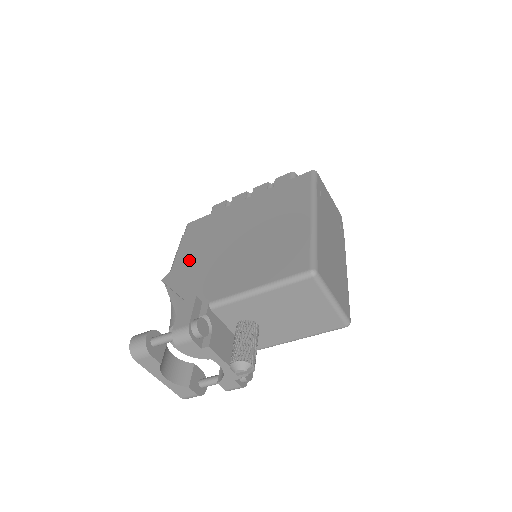
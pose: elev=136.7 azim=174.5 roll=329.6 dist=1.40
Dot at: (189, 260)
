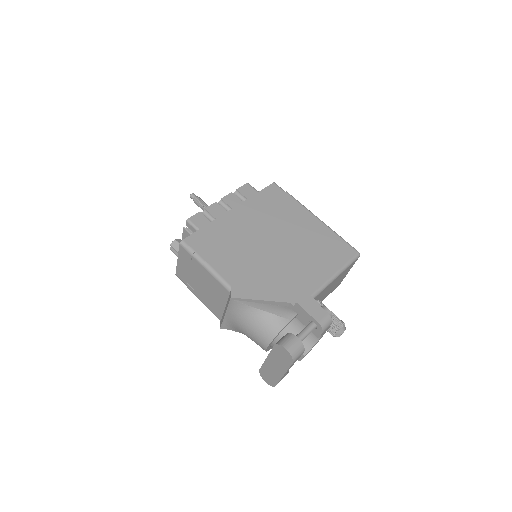
Dot at: (242, 272)
